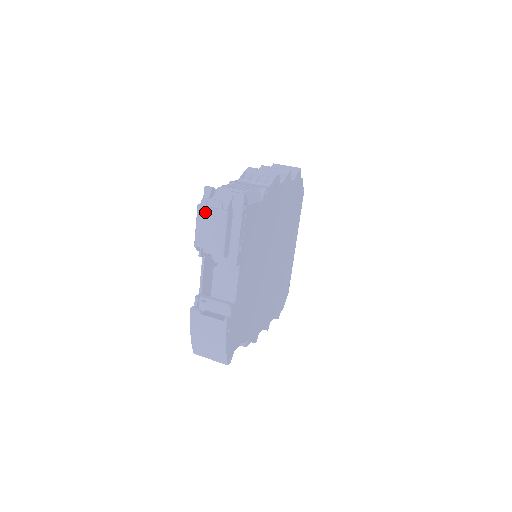
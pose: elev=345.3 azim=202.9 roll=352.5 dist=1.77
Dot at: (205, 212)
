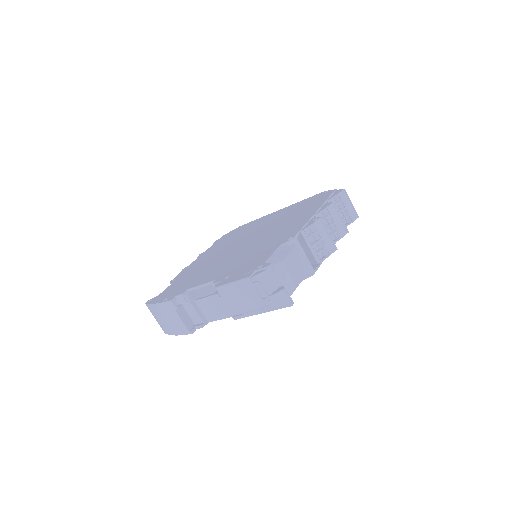
Dot at: (250, 288)
